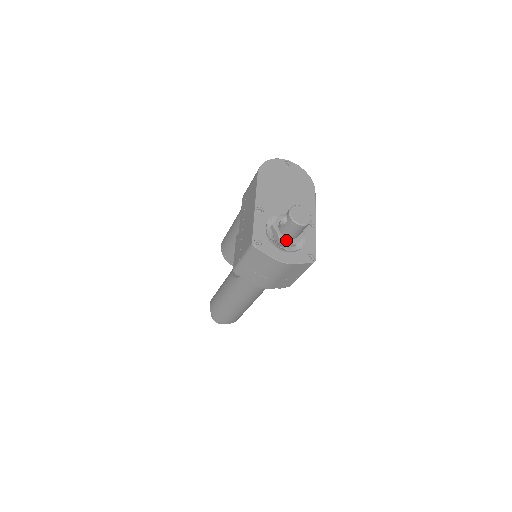
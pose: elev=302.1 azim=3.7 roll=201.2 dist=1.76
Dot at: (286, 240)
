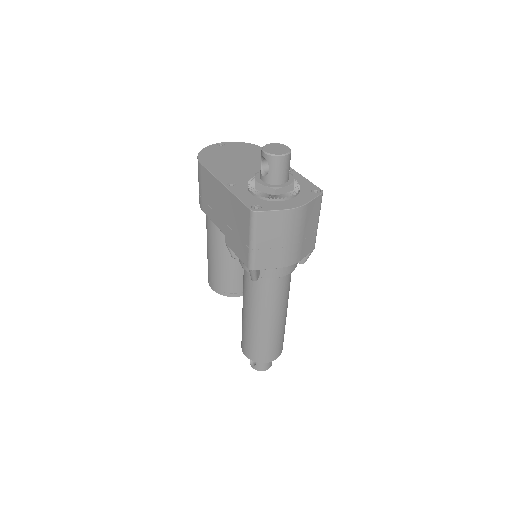
Dot at: (281, 186)
